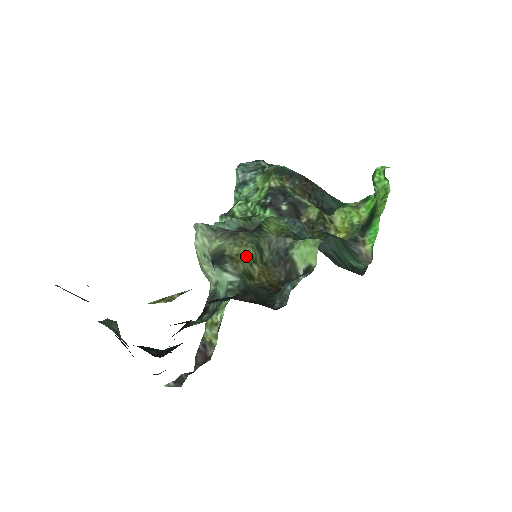
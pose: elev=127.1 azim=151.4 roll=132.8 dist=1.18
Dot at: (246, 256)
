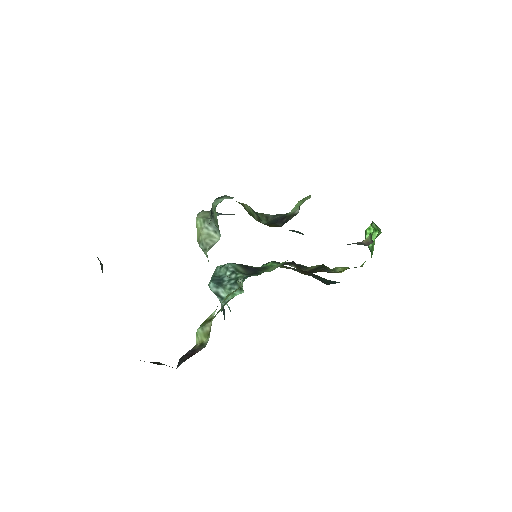
Dot at: (243, 205)
